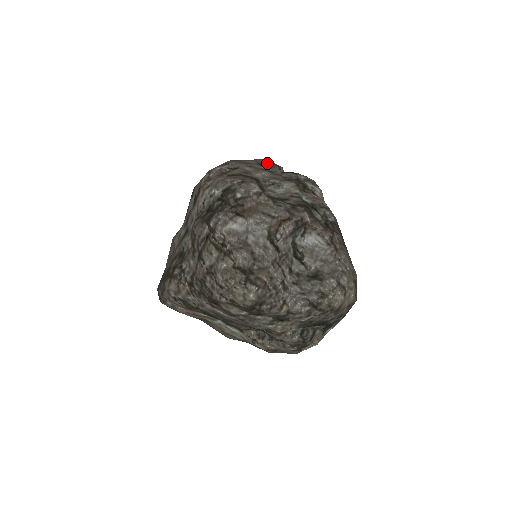
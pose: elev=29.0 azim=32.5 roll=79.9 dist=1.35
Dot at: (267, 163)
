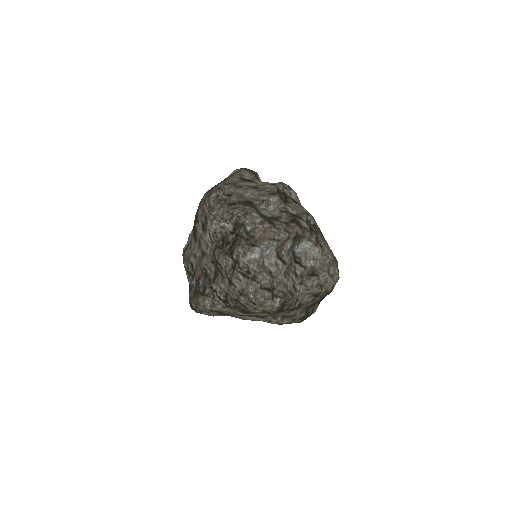
Dot at: (247, 175)
